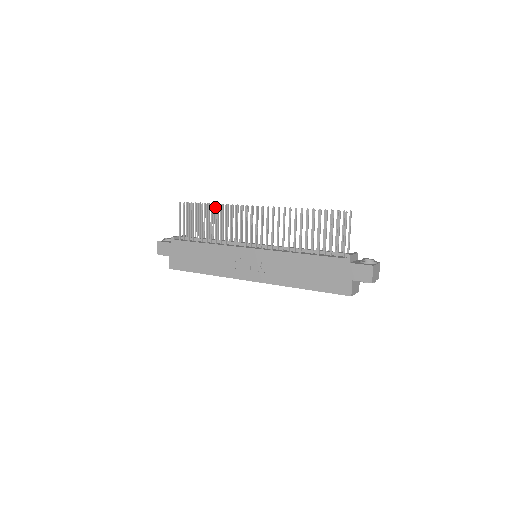
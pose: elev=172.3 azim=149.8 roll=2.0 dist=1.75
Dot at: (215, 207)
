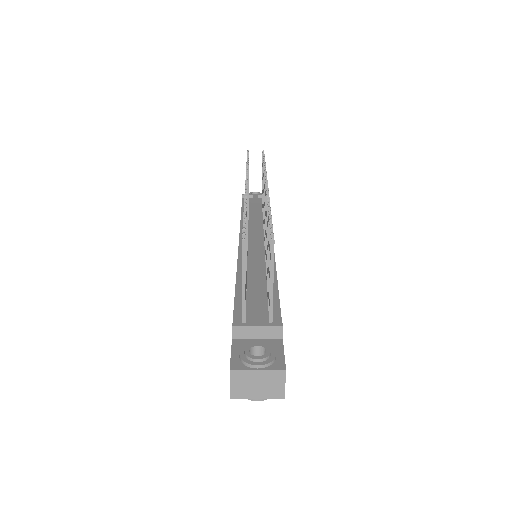
Dot at: occluded
